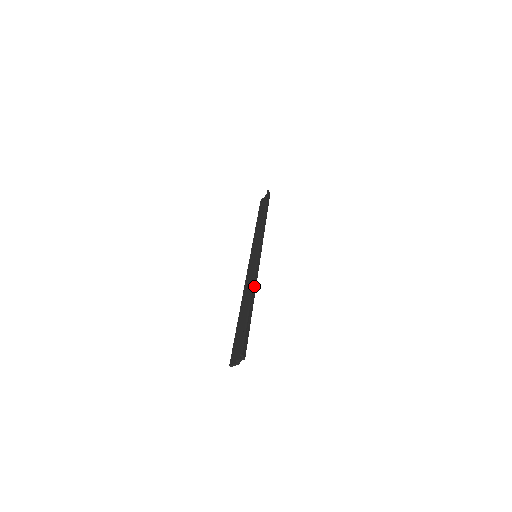
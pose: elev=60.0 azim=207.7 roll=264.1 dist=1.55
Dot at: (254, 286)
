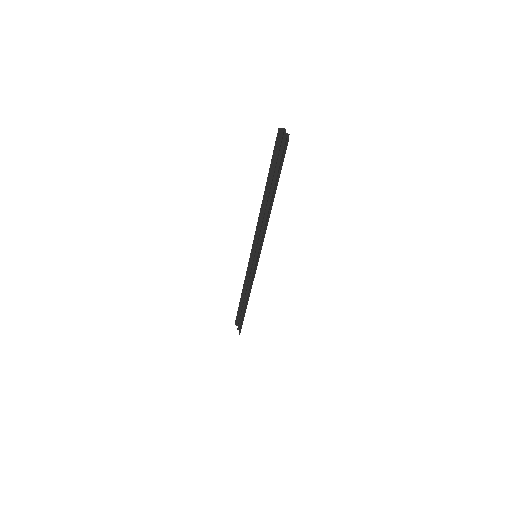
Dot at: (263, 210)
